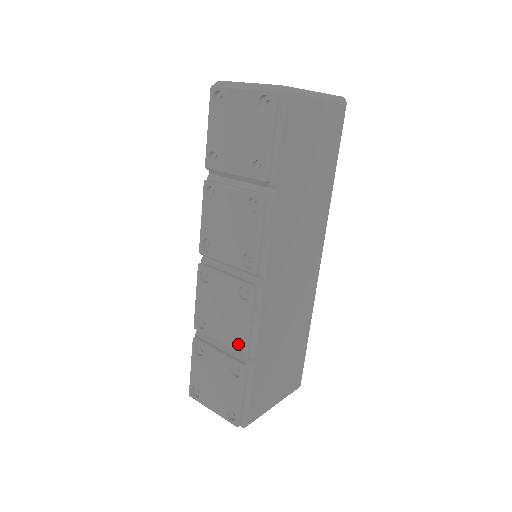
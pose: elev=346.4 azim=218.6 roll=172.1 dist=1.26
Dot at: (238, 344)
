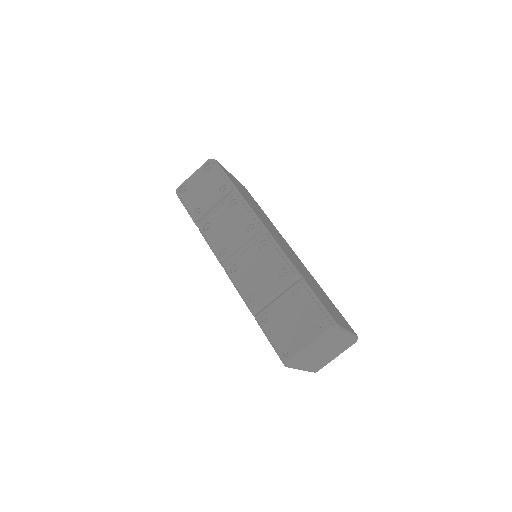
Dot at: (284, 278)
